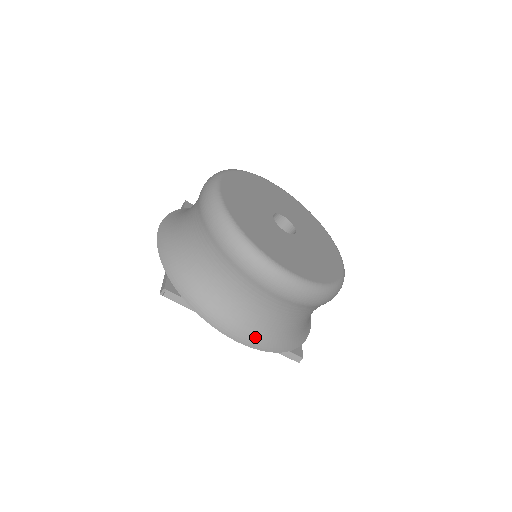
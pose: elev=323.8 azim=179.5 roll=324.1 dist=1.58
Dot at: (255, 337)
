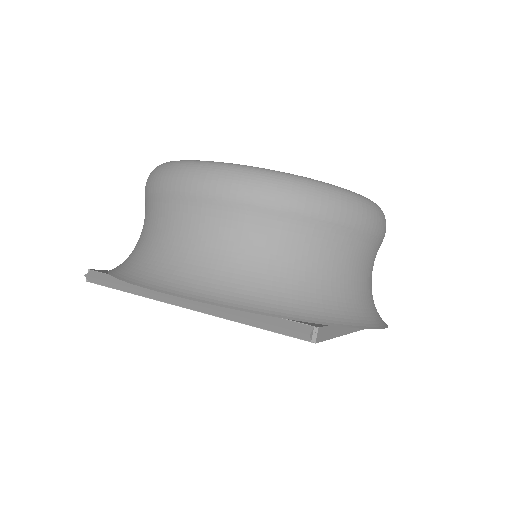
Dot at: (200, 287)
